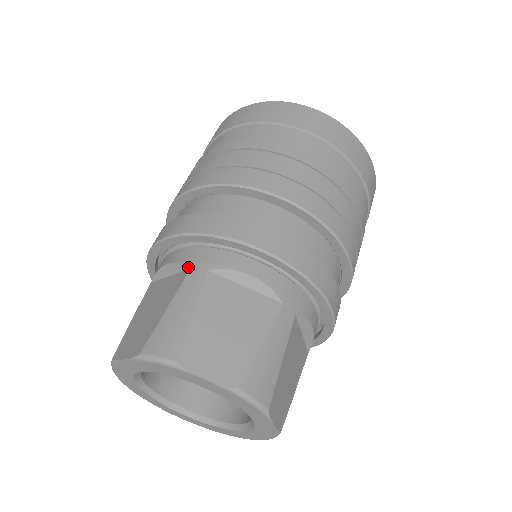
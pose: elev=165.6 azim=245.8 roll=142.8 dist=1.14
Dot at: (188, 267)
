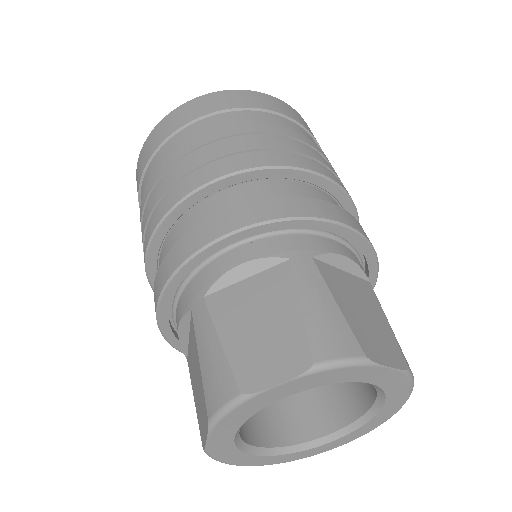
Dot at: (286, 259)
